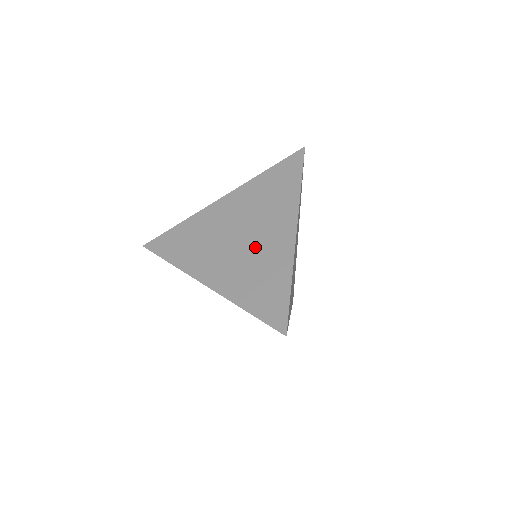
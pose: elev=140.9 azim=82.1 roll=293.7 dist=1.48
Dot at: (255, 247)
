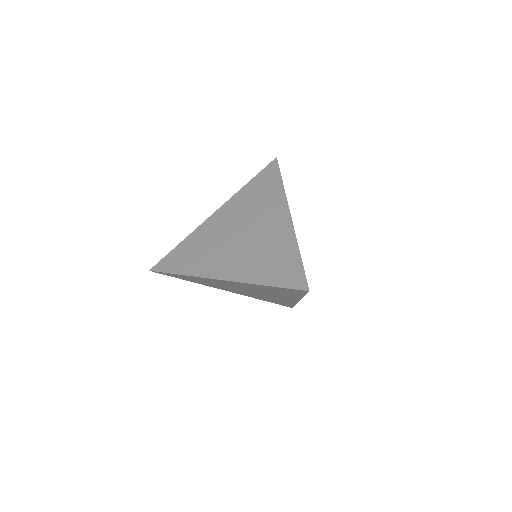
Dot at: (257, 237)
